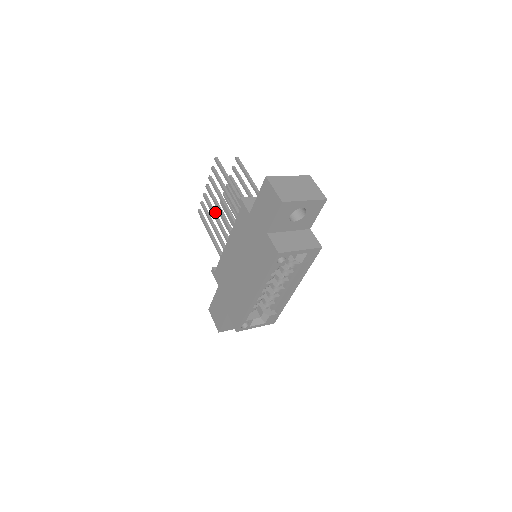
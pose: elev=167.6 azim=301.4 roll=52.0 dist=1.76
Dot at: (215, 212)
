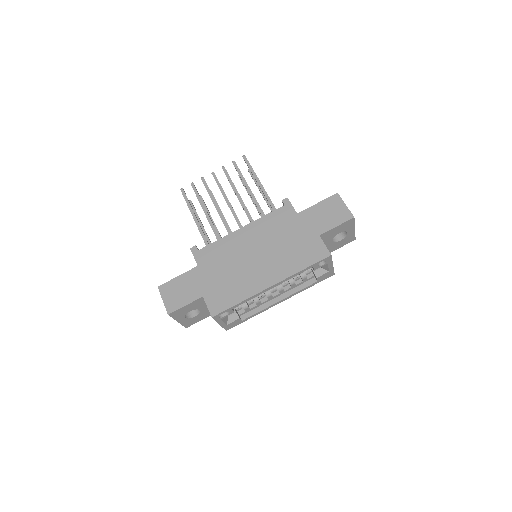
Dot at: occluded
